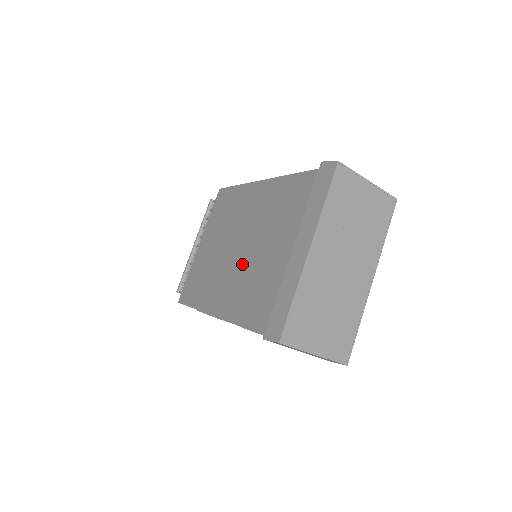
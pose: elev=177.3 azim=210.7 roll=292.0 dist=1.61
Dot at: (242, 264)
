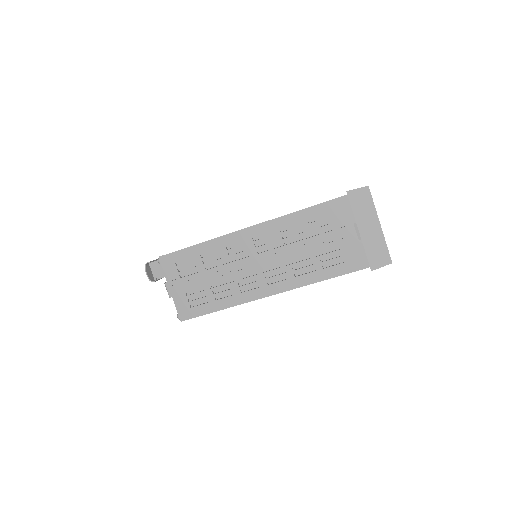
Dot at: occluded
